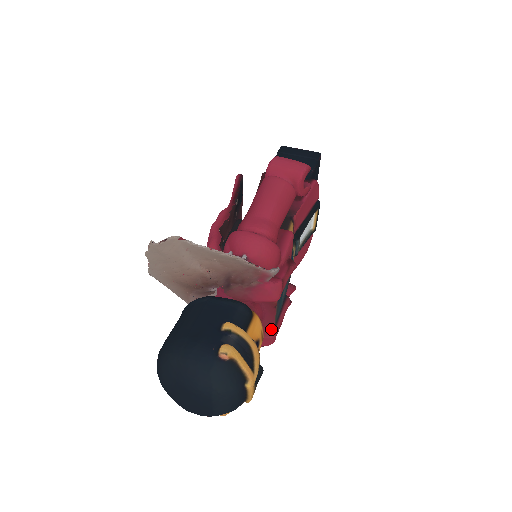
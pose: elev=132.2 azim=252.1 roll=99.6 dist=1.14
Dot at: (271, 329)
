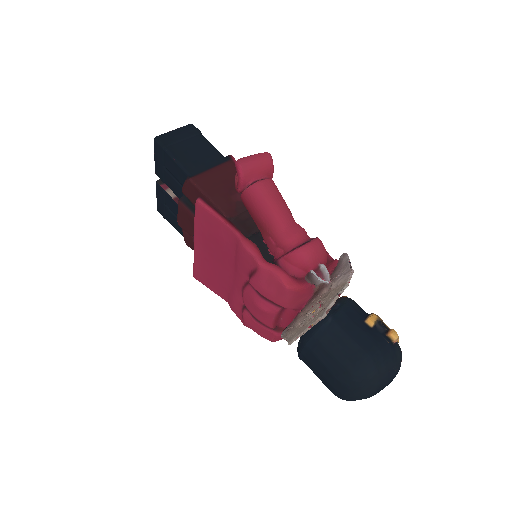
Dot at: occluded
